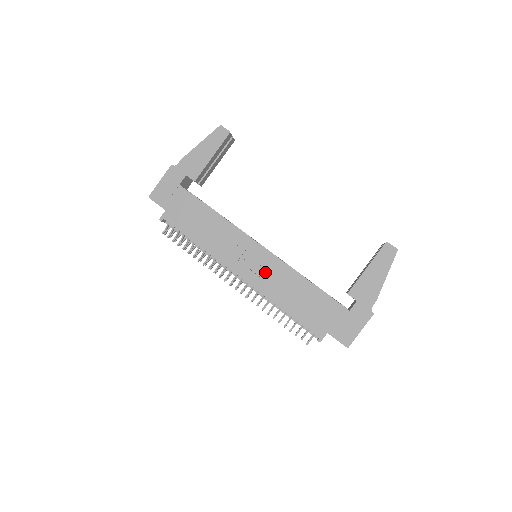
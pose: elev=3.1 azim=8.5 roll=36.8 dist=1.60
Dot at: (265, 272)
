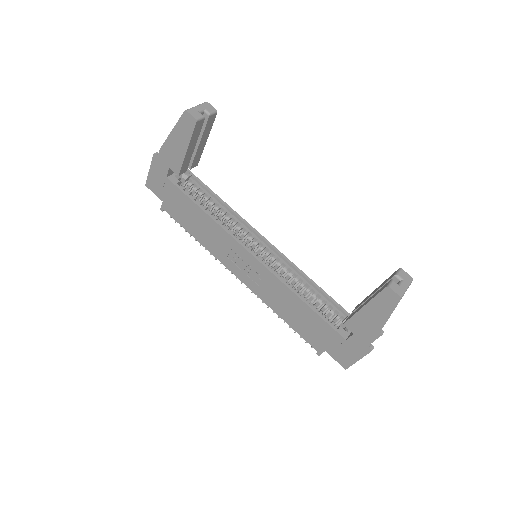
Dot at: (260, 281)
